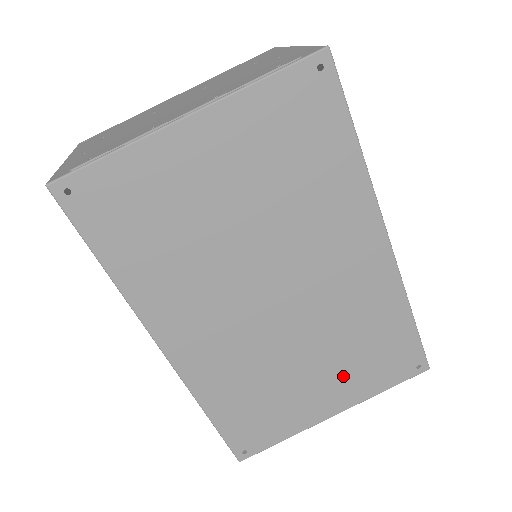
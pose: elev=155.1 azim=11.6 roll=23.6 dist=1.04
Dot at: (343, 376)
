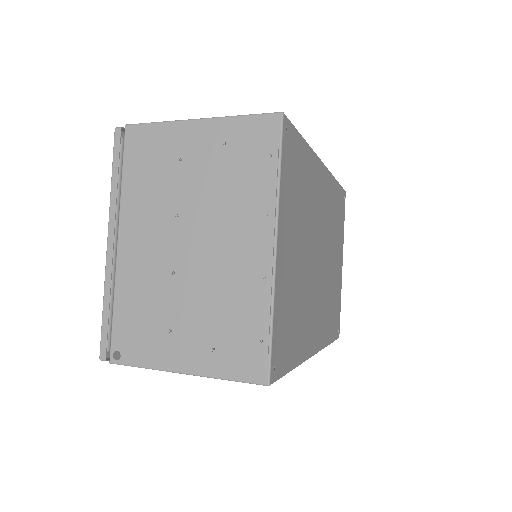
Dot at: (338, 245)
